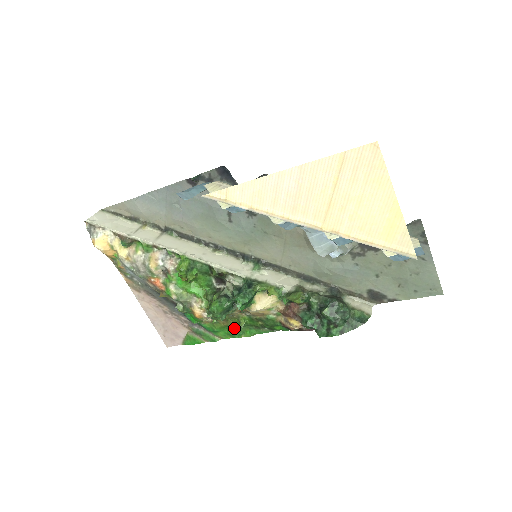
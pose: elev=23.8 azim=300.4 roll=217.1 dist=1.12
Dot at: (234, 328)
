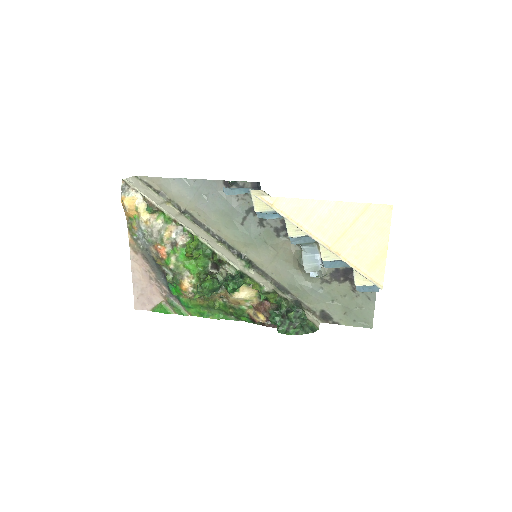
Dot at: (206, 309)
